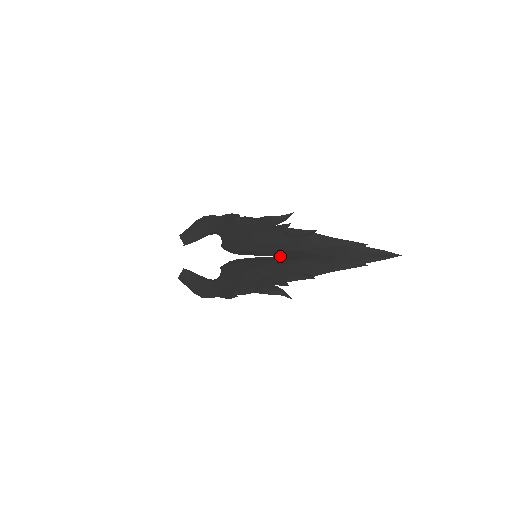
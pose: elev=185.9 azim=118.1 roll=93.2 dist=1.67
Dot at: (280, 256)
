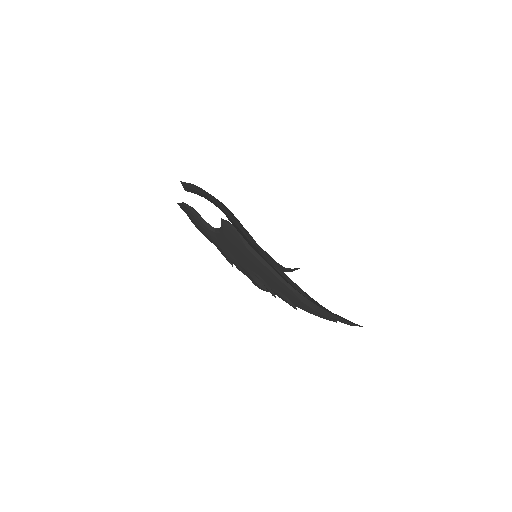
Dot at: occluded
